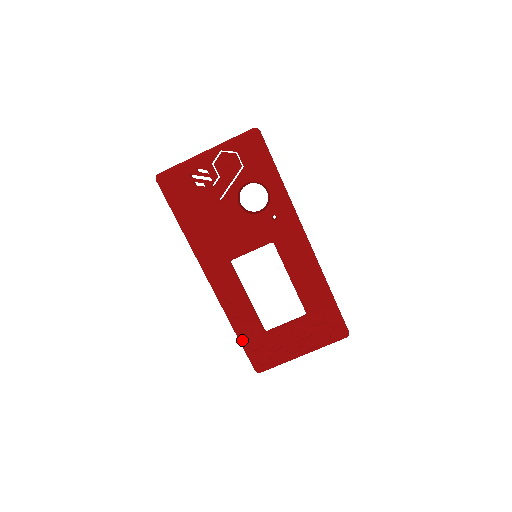
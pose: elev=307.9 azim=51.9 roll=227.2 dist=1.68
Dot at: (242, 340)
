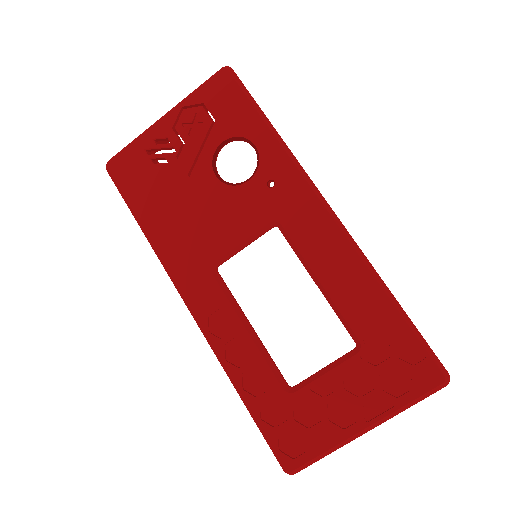
Dot at: (251, 407)
